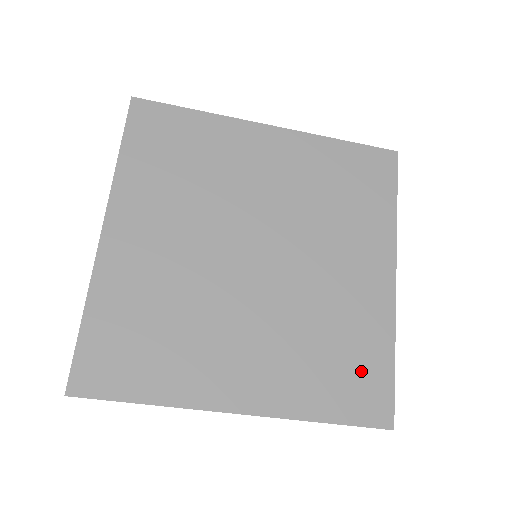
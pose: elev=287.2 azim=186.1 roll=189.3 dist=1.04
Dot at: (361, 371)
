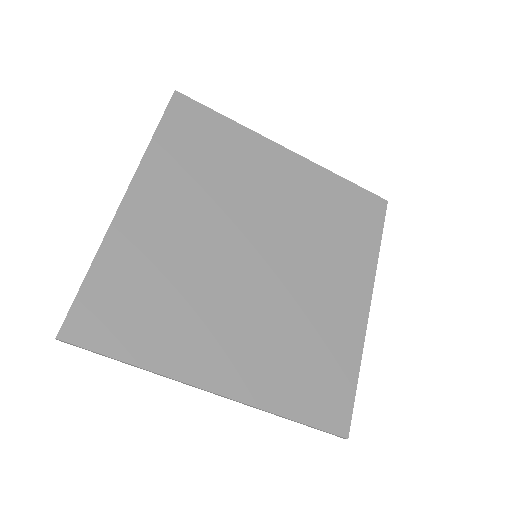
Dot at: (329, 379)
